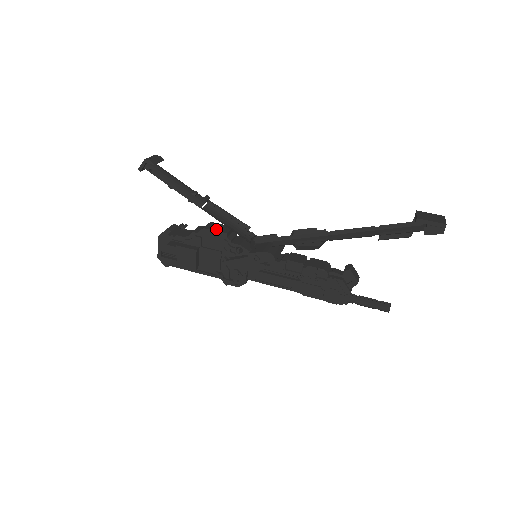
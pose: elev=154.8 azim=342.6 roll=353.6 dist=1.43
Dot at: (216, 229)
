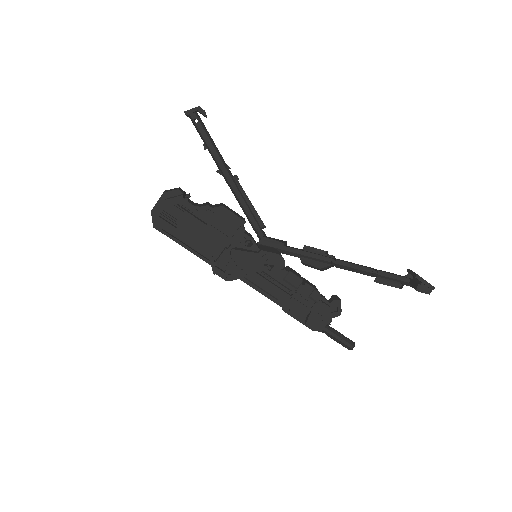
Dot at: (234, 212)
